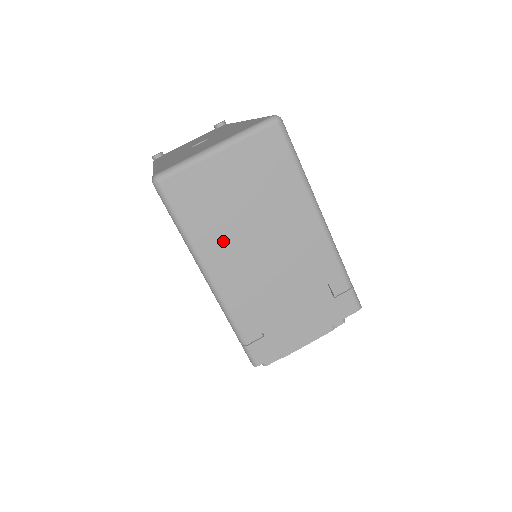
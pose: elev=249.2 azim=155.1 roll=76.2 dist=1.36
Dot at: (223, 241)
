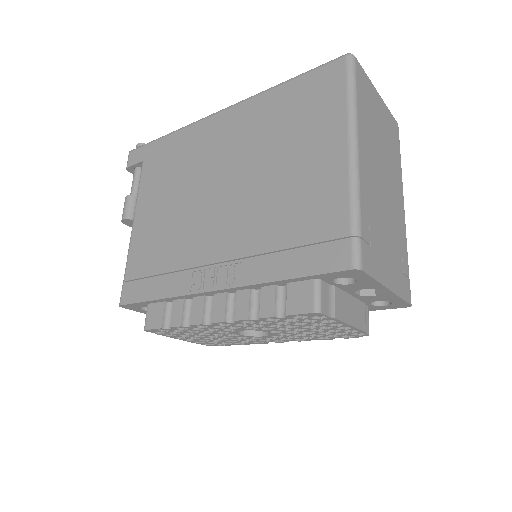
Dot at: (369, 139)
